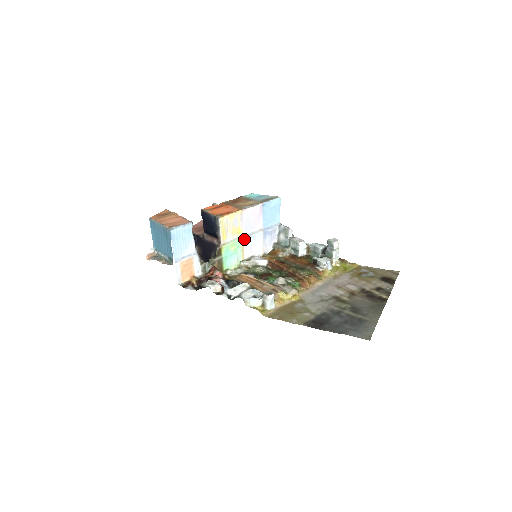
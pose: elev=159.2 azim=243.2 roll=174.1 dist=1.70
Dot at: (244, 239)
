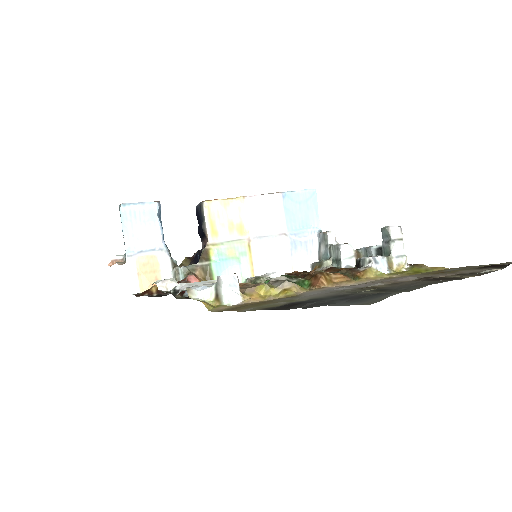
Dot at: (252, 244)
